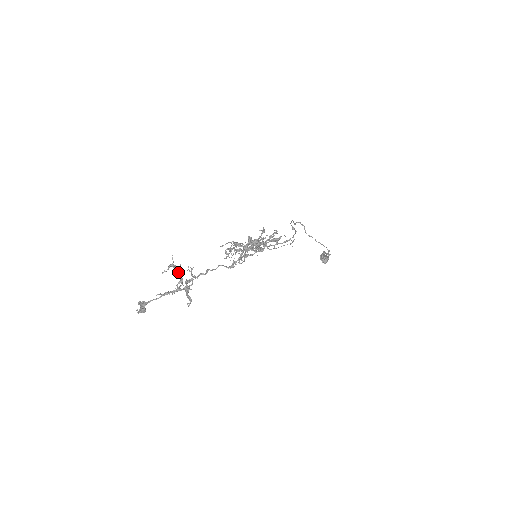
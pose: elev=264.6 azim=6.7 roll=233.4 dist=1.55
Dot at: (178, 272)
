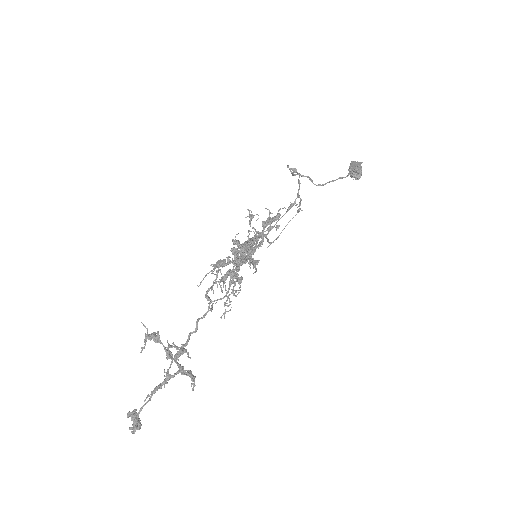
Dot at: occluded
